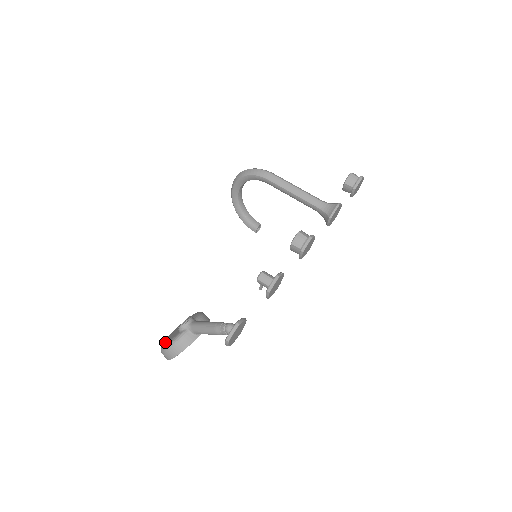
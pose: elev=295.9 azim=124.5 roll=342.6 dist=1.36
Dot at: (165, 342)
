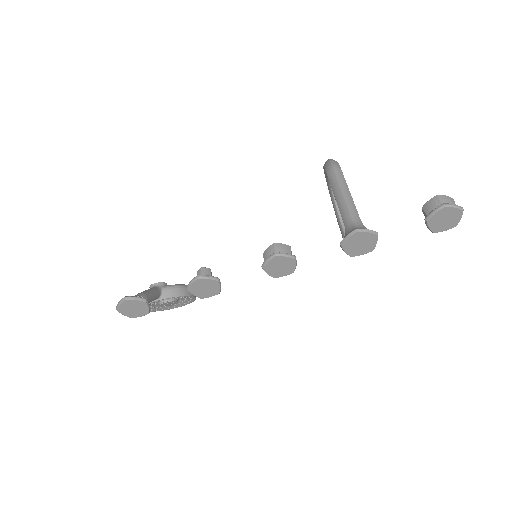
Dot at: occluded
